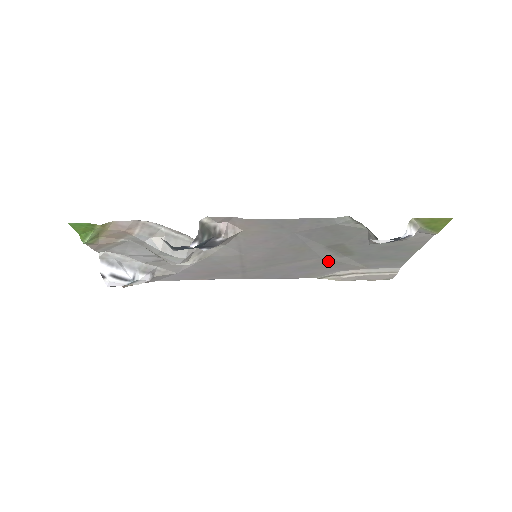
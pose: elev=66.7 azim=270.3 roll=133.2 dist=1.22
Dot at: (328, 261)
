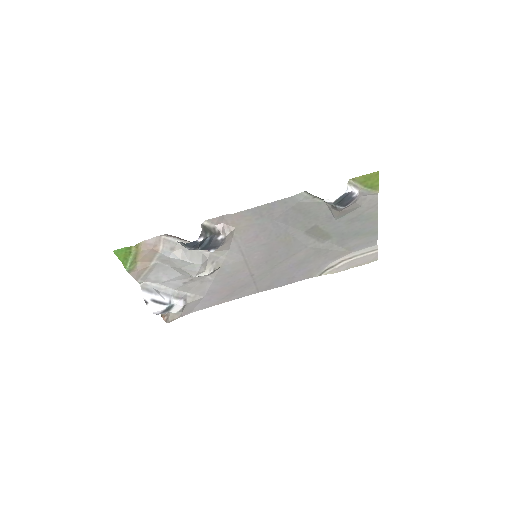
Dot at: (315, 250)
